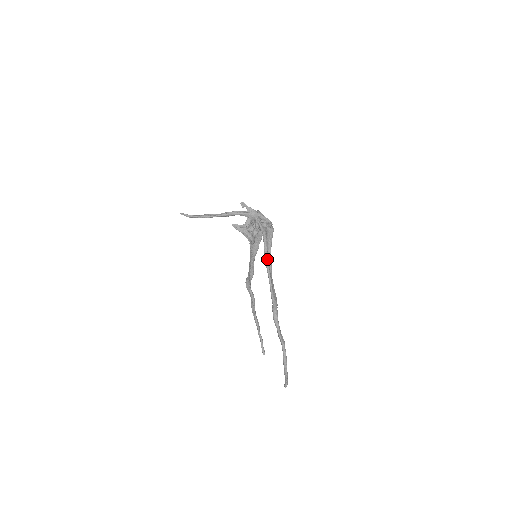
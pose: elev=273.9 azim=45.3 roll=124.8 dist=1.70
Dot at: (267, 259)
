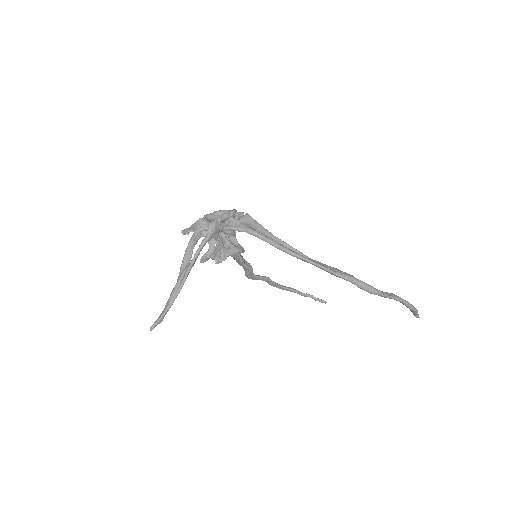
Dot at: (290, 251)
